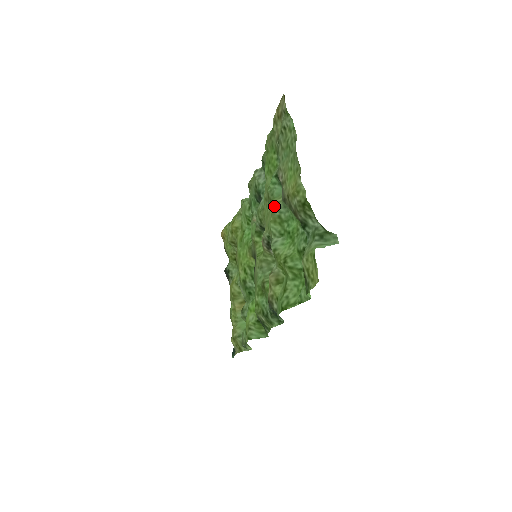
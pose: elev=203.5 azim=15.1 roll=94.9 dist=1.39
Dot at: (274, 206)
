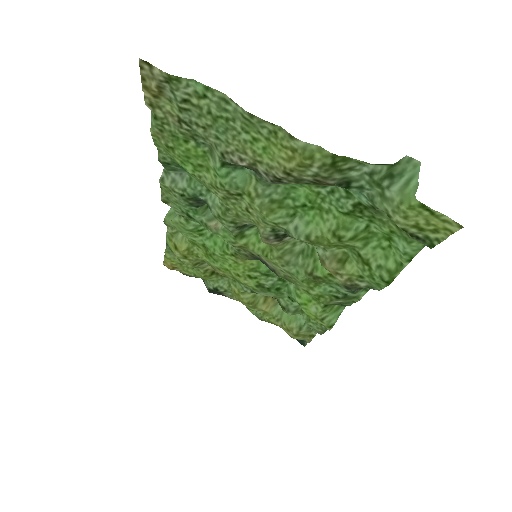
Dot at: (253, 197)
